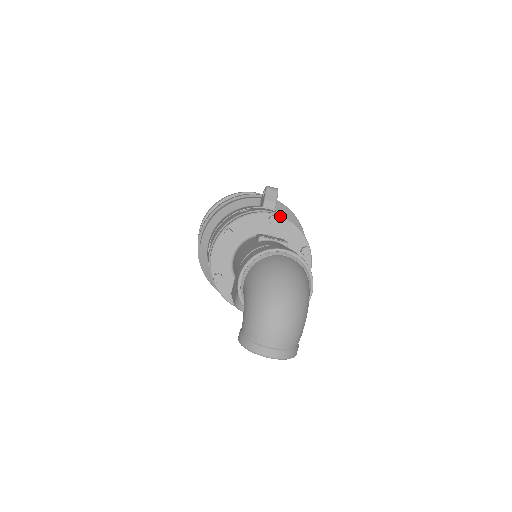
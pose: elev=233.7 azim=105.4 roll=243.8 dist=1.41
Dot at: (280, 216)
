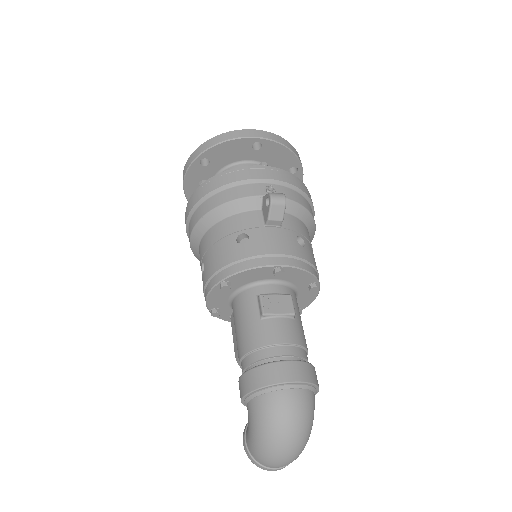
Dot at: (287, 266)
